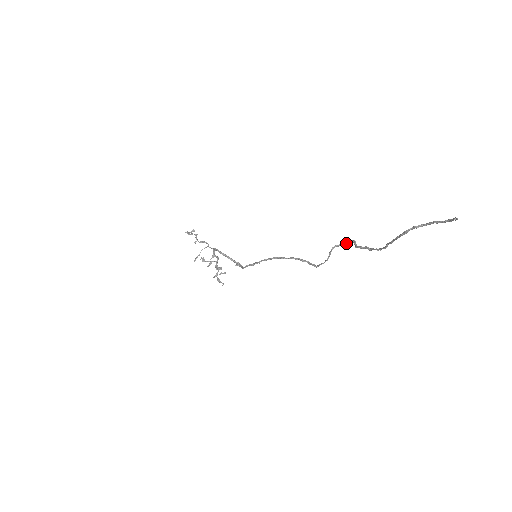
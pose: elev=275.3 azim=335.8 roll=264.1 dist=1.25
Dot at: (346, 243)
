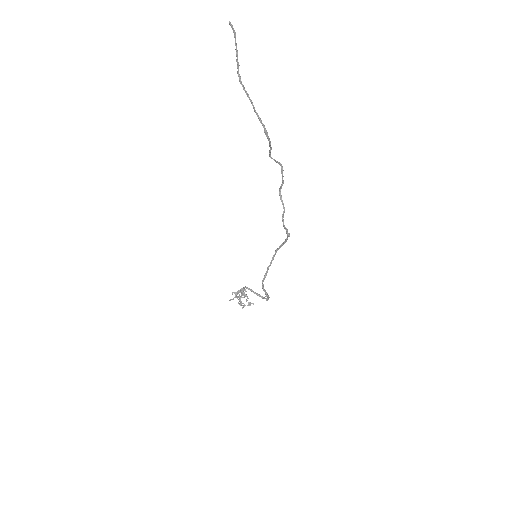
Dot at: (282, 175)
